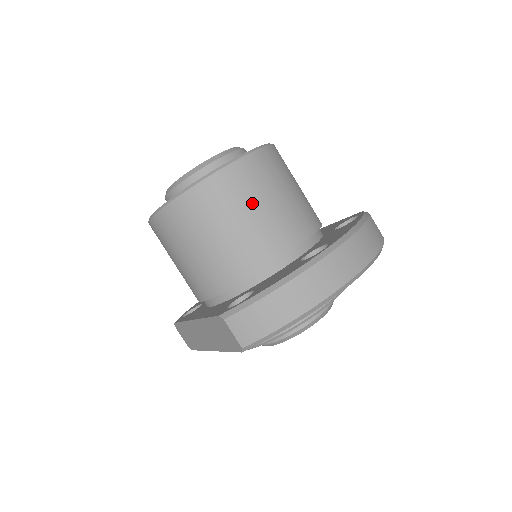
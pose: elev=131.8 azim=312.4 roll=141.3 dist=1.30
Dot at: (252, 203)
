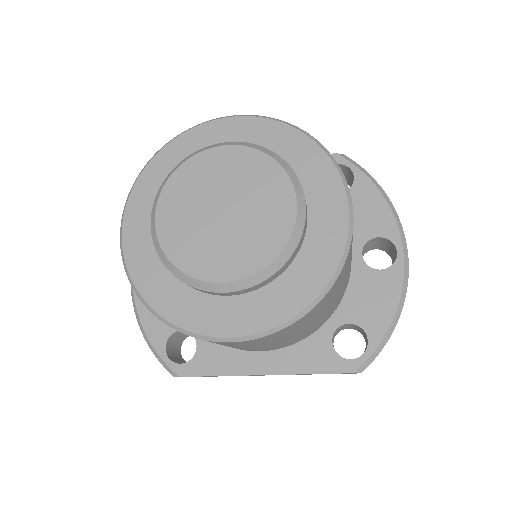
Dot at: occluded
